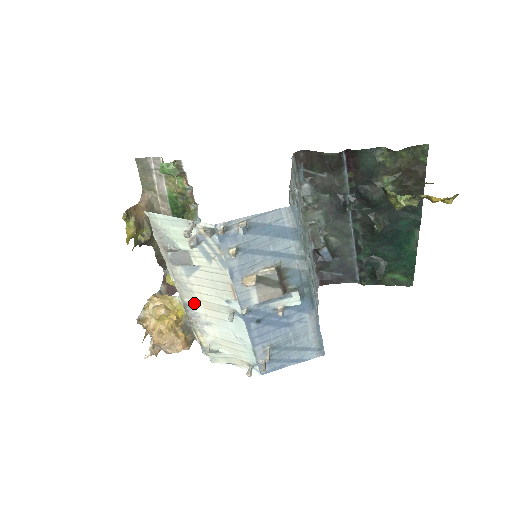
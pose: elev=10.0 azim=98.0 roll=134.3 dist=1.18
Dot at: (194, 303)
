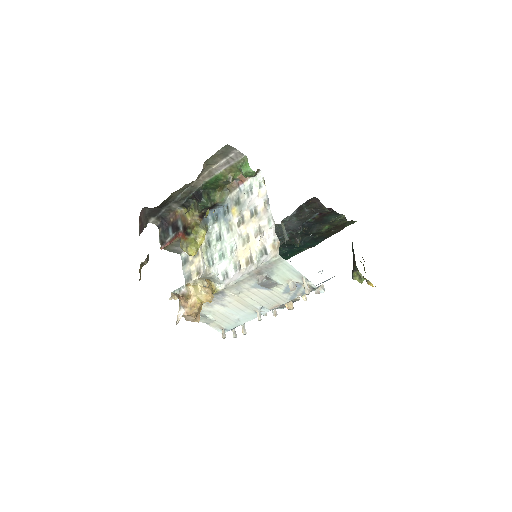
Dot at: (232, 296)
